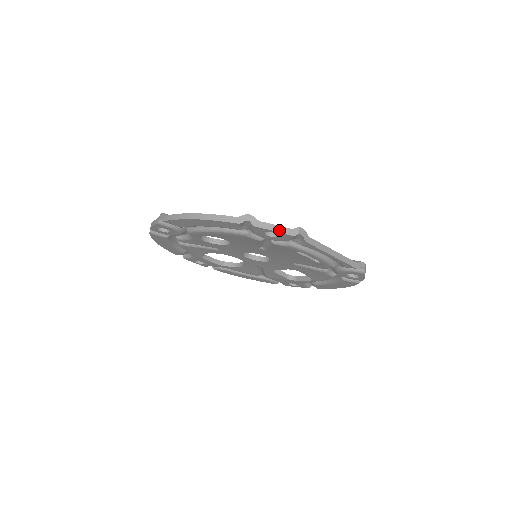
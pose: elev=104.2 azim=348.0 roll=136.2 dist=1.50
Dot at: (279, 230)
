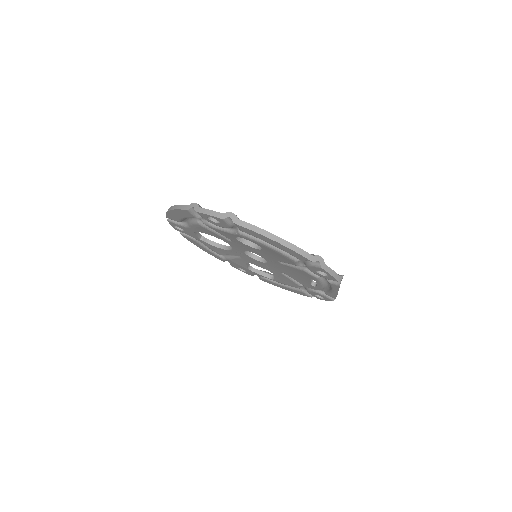
Dot at: (334, 275)
